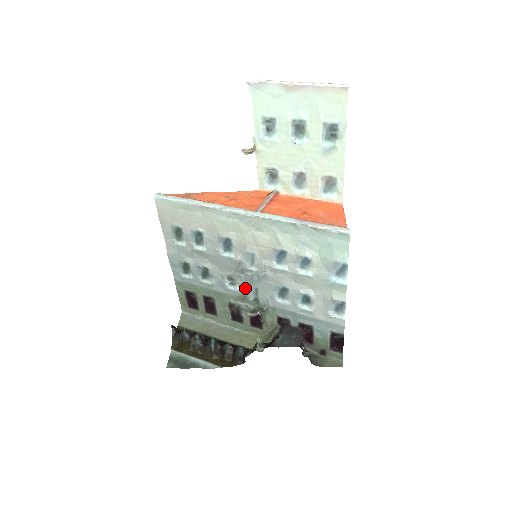
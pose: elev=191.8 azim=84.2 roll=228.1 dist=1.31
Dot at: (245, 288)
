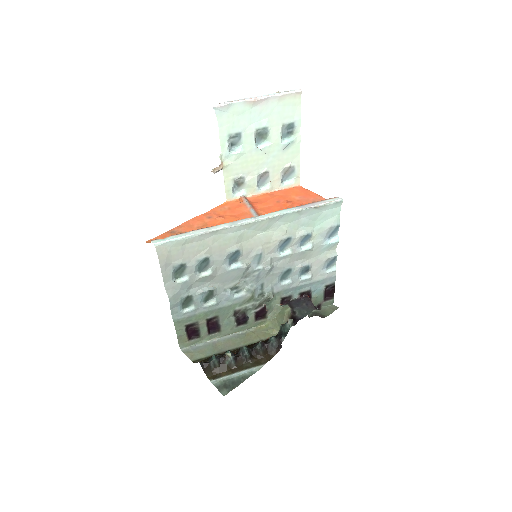
Dot at: (252, 289)
